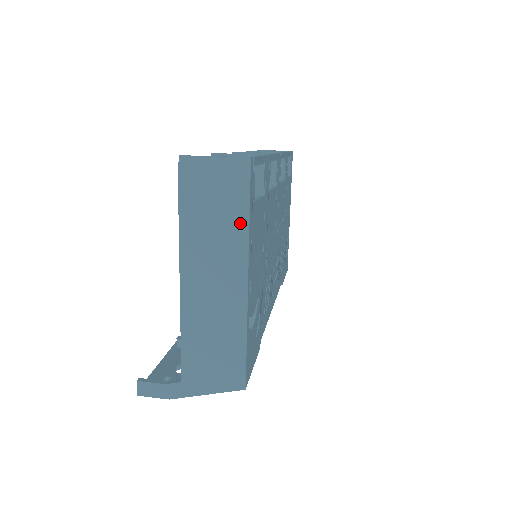
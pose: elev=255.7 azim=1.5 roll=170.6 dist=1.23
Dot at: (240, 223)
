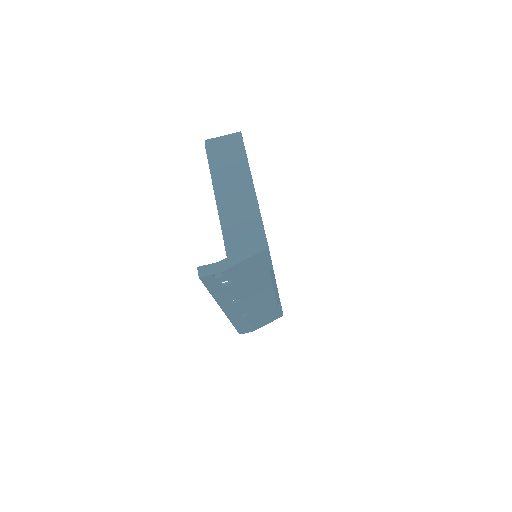
Dot at: (243, 160)
